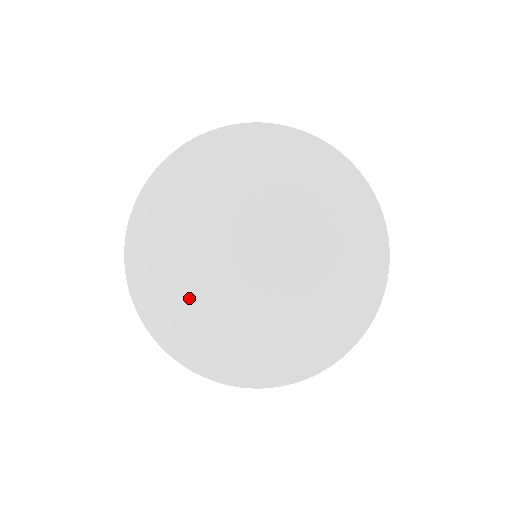
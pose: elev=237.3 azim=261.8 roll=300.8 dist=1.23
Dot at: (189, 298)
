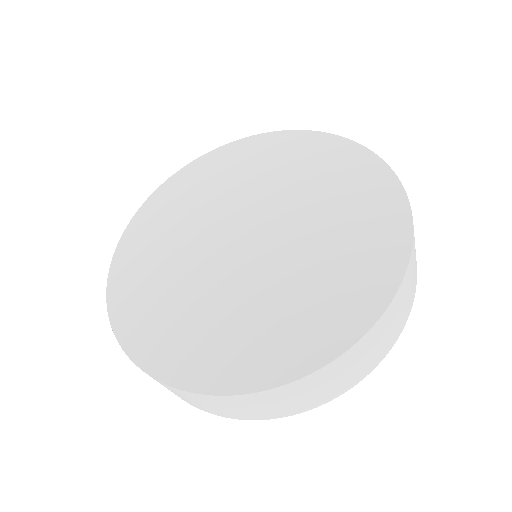
Dot at: (166, 287)
